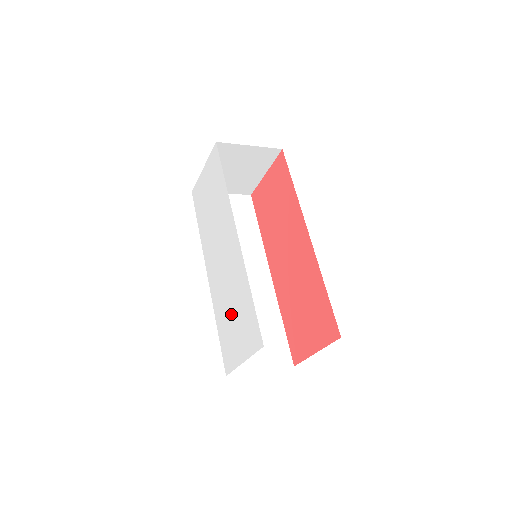
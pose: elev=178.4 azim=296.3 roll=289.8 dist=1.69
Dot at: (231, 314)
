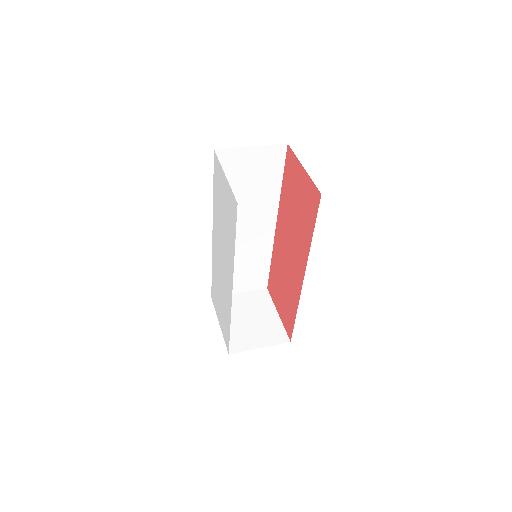
Dot at: (219, 296)
